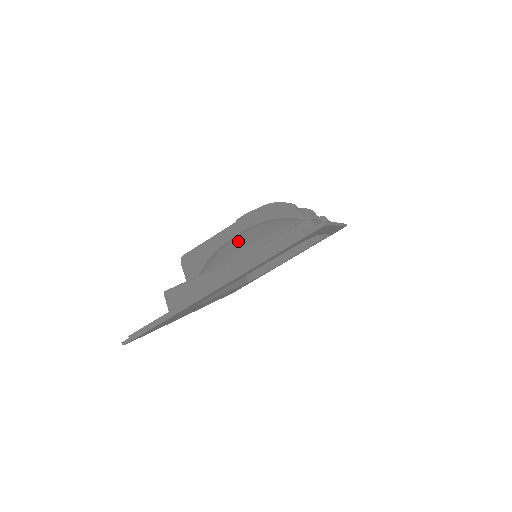
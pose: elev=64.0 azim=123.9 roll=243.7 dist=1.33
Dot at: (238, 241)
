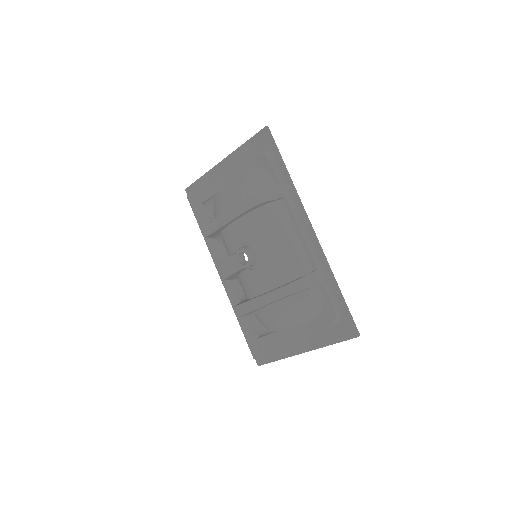
Dot at: (284, 315)
